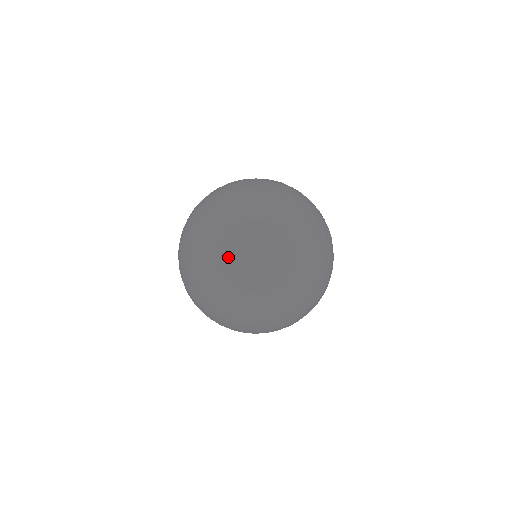
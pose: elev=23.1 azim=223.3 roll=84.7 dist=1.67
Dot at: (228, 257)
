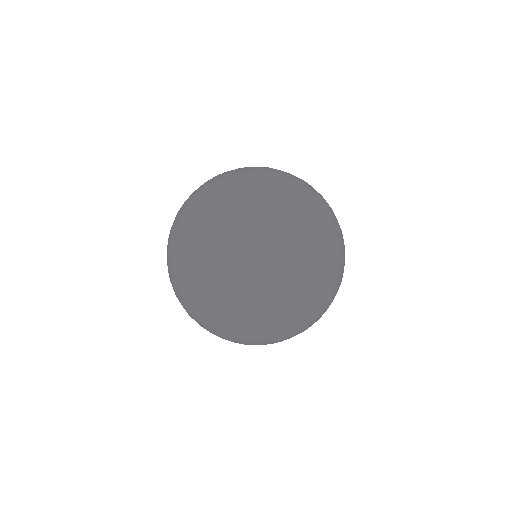
Dot at: (262, 184)
